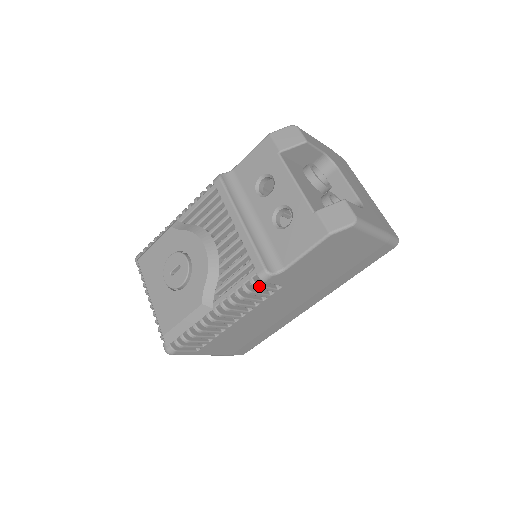
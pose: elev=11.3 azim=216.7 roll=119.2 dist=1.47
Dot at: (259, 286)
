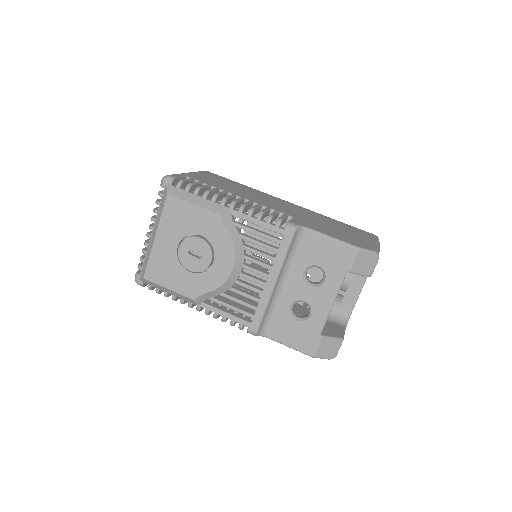
Dot at: (242, 329)
